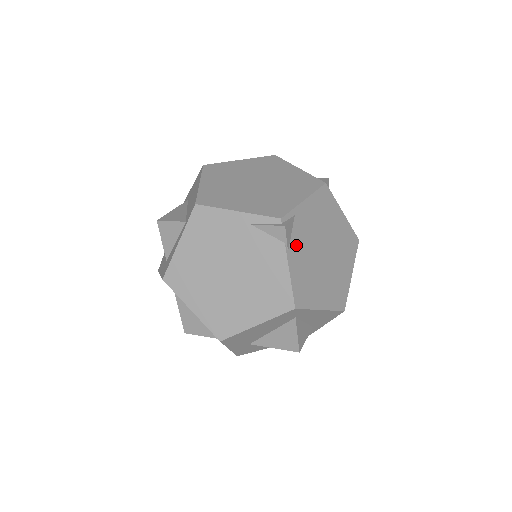
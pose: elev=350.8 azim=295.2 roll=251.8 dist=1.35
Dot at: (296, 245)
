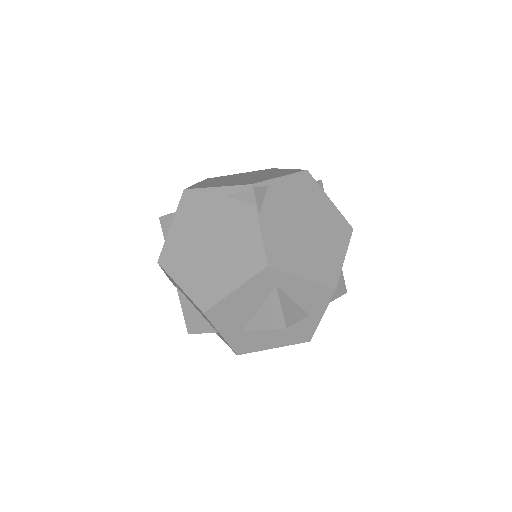
Dot at: (269, 211)
